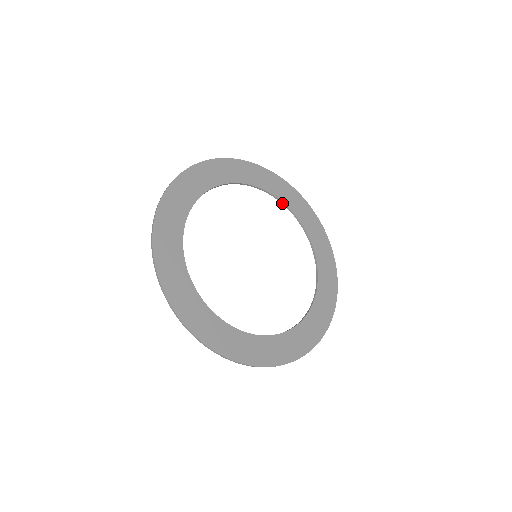
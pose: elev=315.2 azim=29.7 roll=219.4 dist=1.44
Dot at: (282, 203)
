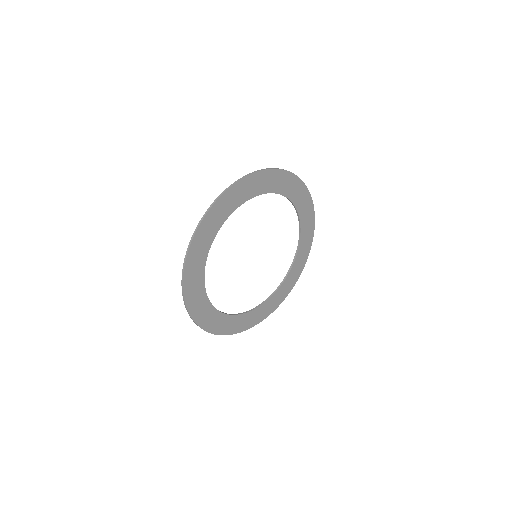
Dot at: (300, 226)
